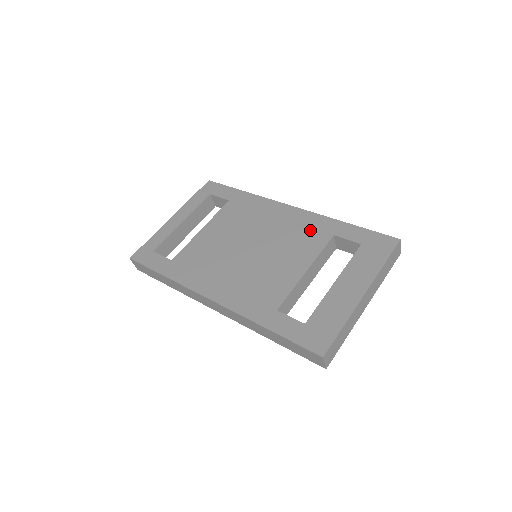
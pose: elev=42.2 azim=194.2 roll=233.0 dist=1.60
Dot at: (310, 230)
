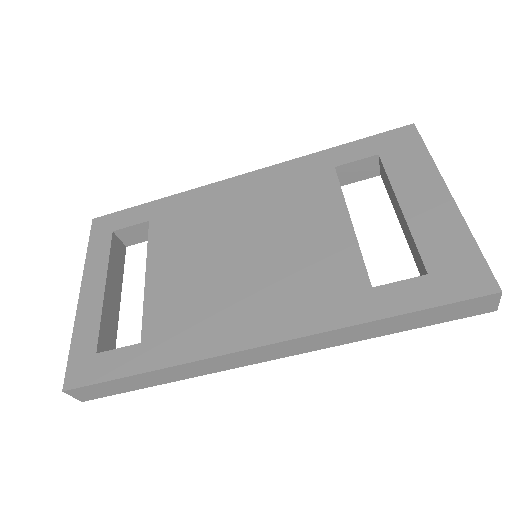
Dot at: (299, 181)
